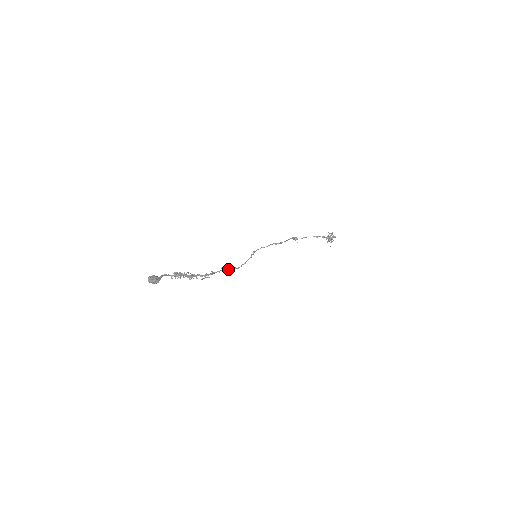
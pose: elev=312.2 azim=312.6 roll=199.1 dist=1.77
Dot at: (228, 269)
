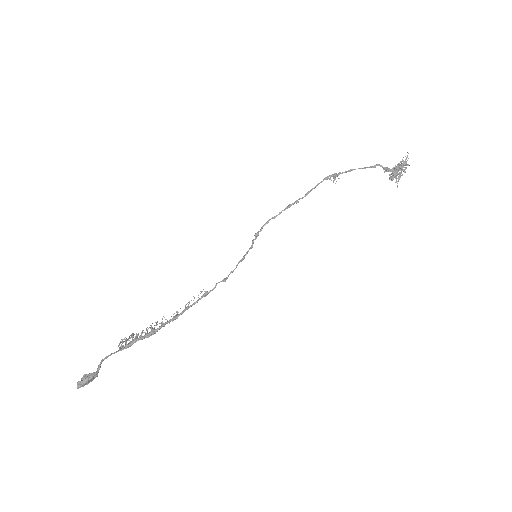
Dot at: (212, 290)
